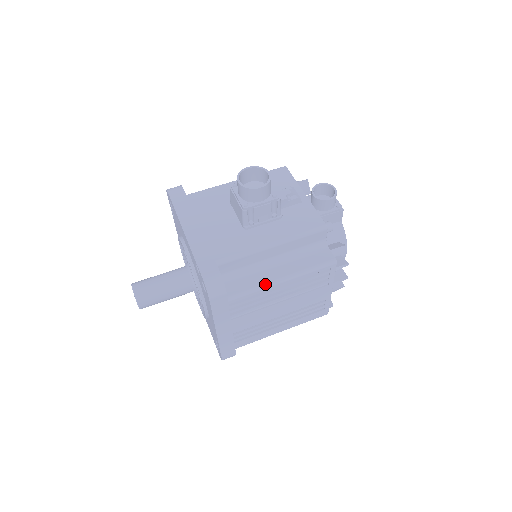
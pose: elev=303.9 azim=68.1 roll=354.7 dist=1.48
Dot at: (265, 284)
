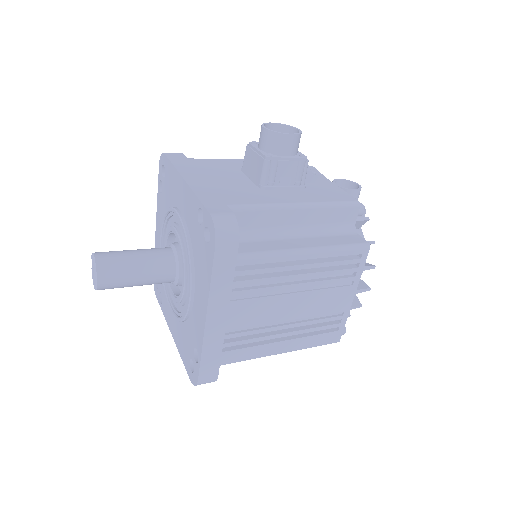
Dot at: (285, 250)
